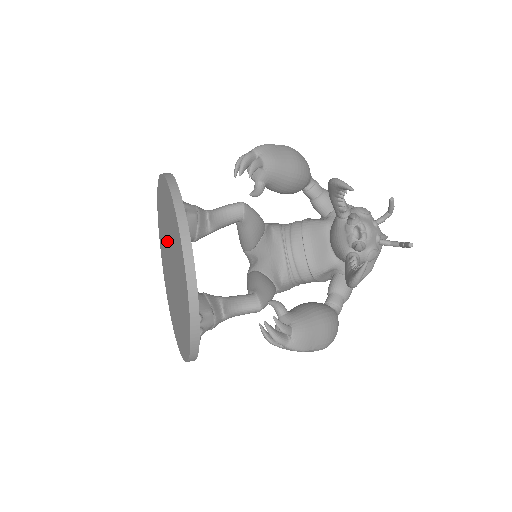
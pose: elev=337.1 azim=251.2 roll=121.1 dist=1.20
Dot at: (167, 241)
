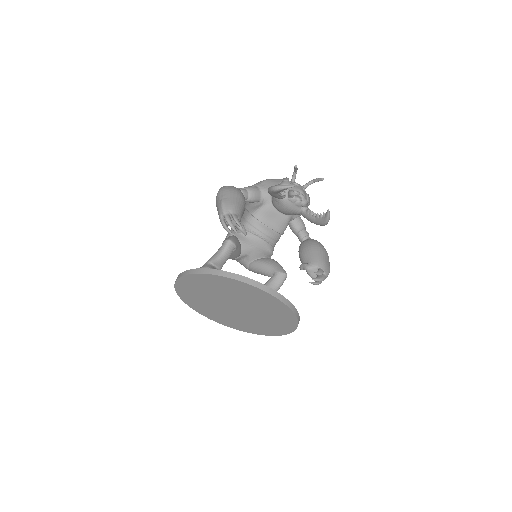
Dot at: (218, 299)
